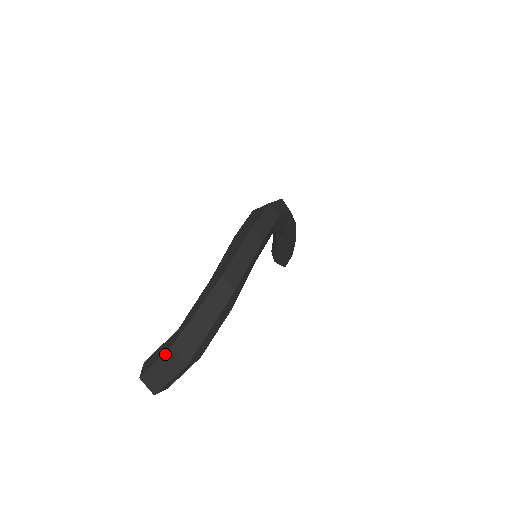
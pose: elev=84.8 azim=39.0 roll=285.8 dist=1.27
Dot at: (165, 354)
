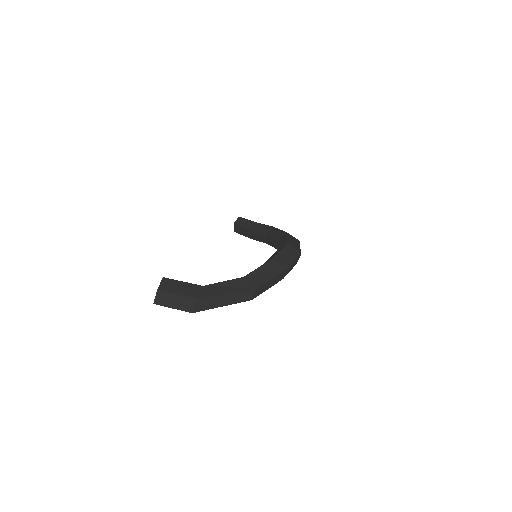
Dot at: (188, 297)
